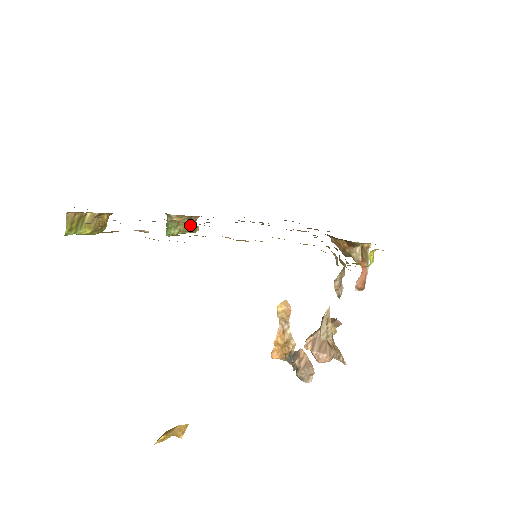
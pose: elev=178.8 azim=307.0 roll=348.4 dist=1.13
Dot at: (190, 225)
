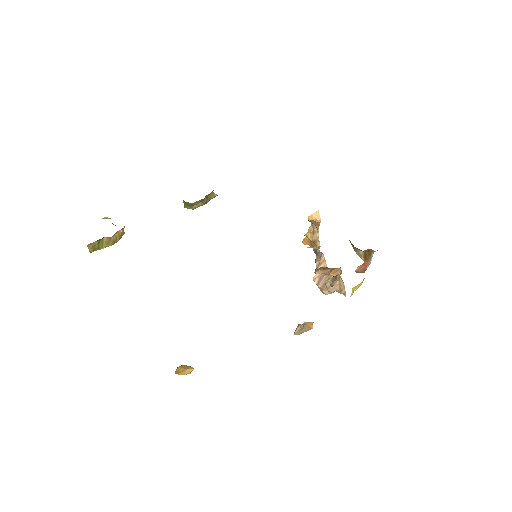
Dot at: (205, 200)
